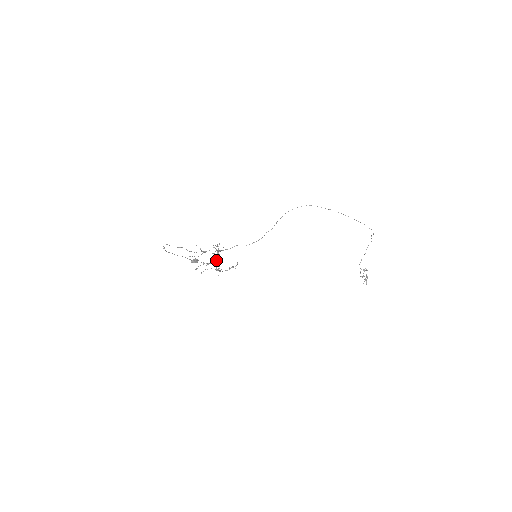
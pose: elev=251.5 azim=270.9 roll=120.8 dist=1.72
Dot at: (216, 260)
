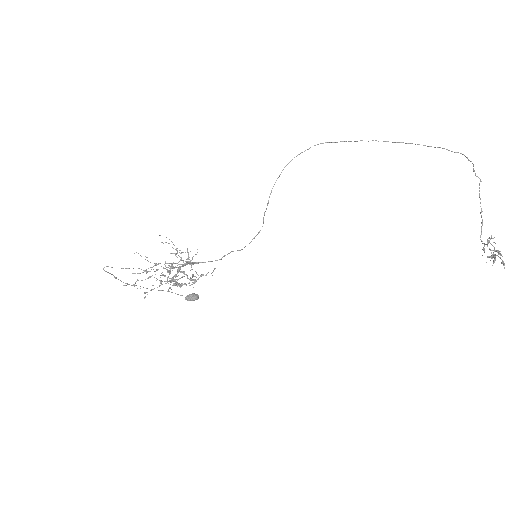
Dot at: (165, 266)
